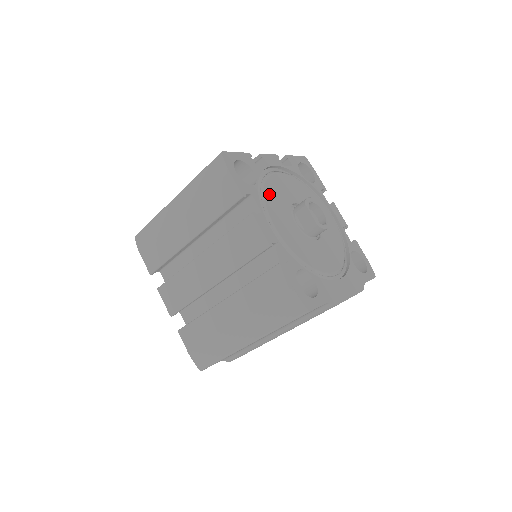
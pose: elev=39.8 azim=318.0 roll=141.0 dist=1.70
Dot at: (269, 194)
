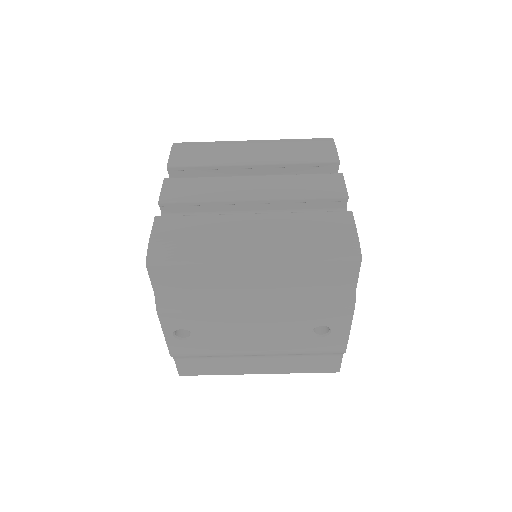
Dot at: occluded
